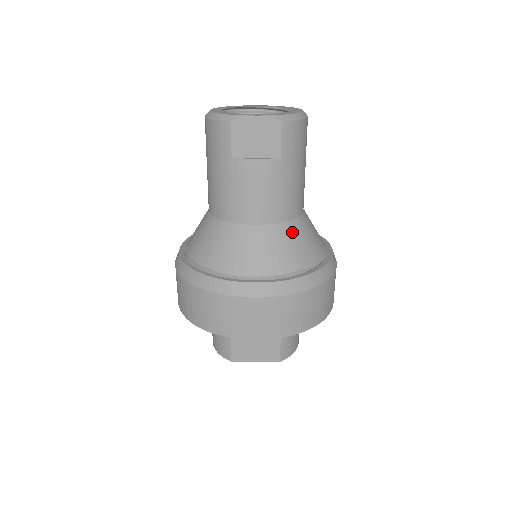
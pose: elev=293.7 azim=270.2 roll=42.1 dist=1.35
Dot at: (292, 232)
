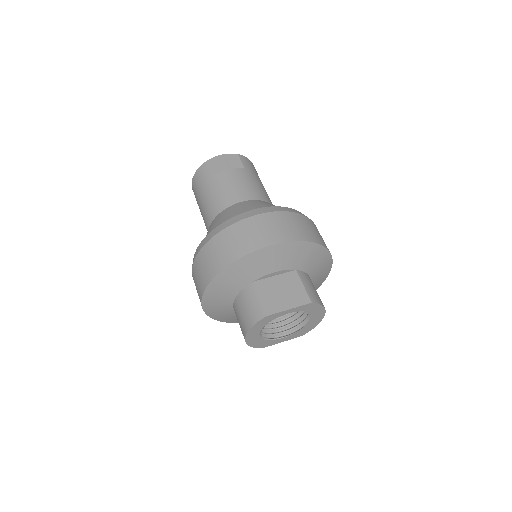
Dot at: occluded
